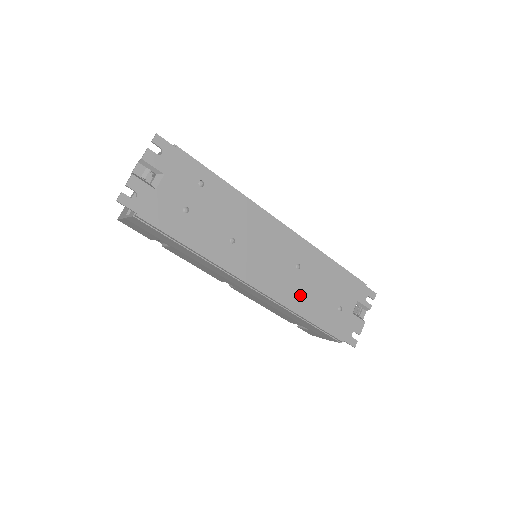
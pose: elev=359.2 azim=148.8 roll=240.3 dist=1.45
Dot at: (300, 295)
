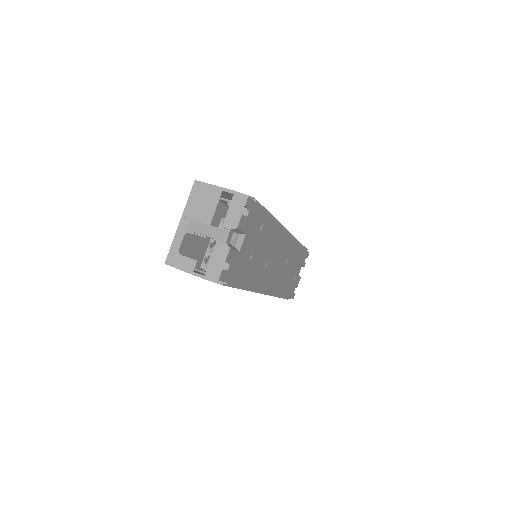
Dot at: (283, 282)
